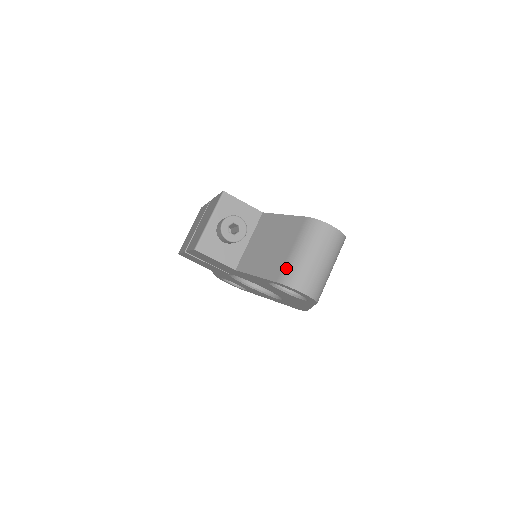
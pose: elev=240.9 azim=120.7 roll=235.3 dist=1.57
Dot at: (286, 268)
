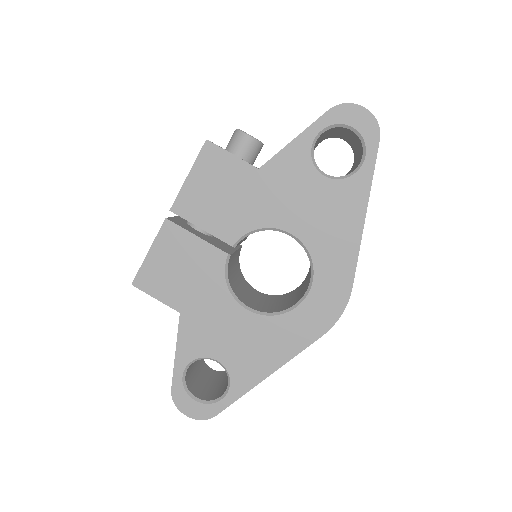
Dot at: occluded
